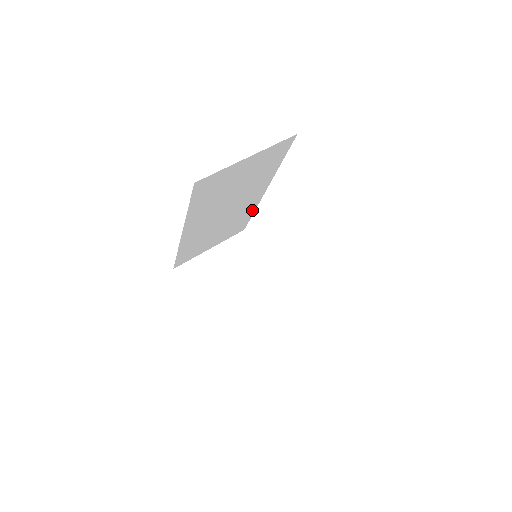
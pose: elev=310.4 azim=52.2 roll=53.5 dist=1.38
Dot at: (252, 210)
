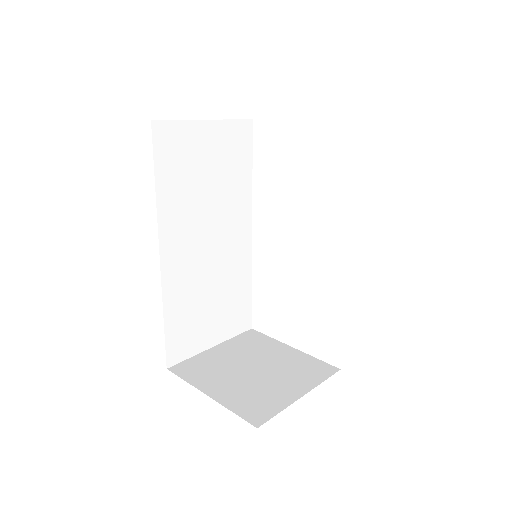
Dot at: (248, 274)
